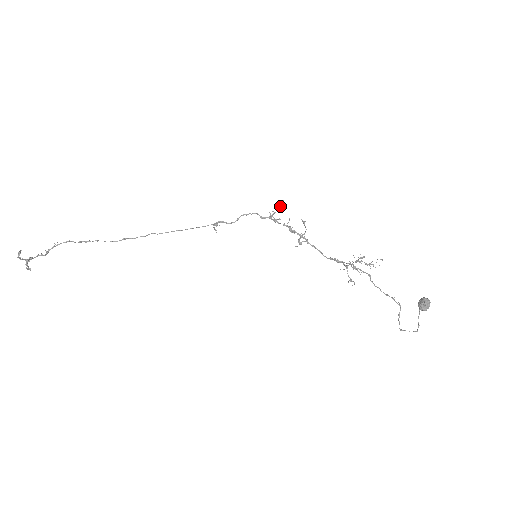
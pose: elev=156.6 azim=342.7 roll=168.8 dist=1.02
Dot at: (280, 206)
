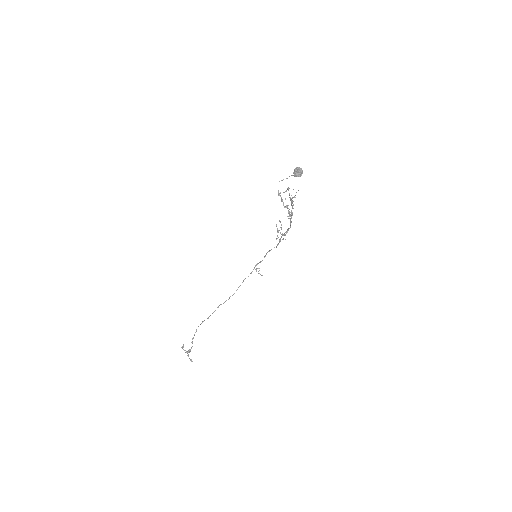
Dot at: (277, 229)
